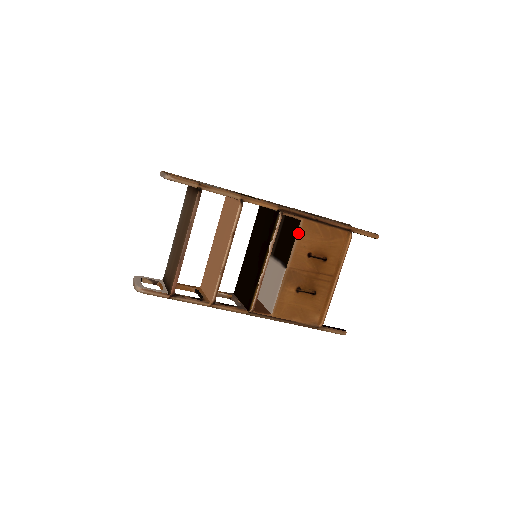
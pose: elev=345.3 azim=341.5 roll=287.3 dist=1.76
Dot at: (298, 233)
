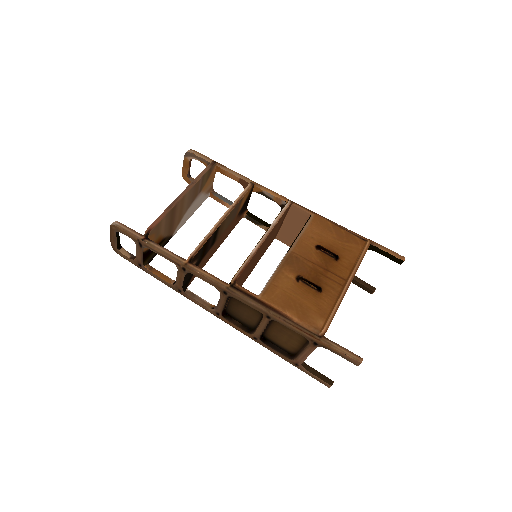
Dot at: (307, 224)
